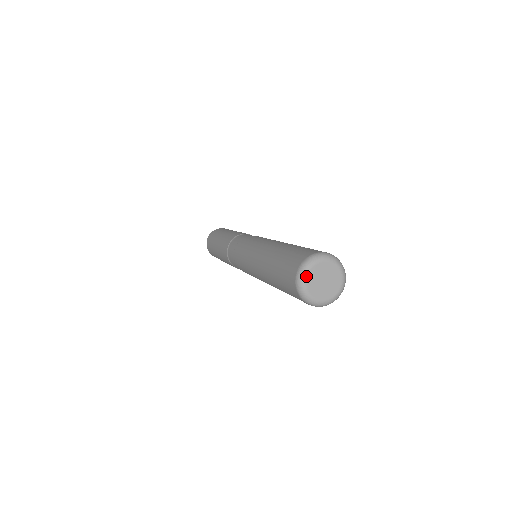
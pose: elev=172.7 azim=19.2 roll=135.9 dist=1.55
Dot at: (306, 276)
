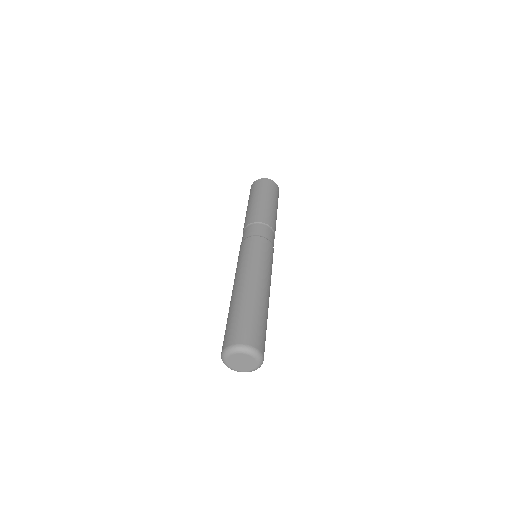
Dot at: (227, 364)
